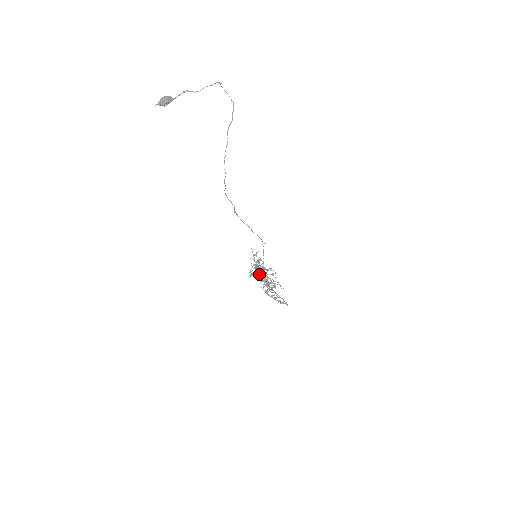
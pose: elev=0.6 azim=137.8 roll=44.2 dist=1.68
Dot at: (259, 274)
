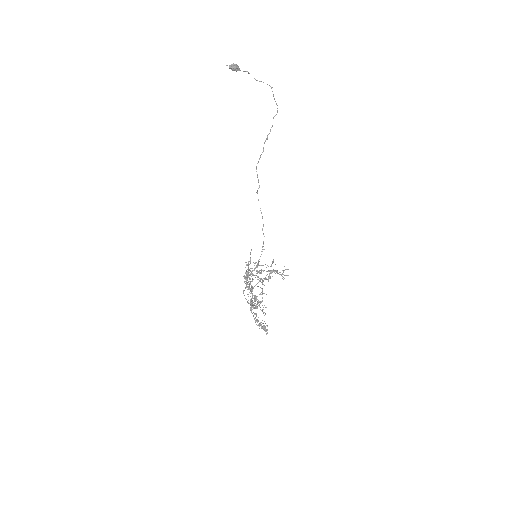
Dot at: occluded
